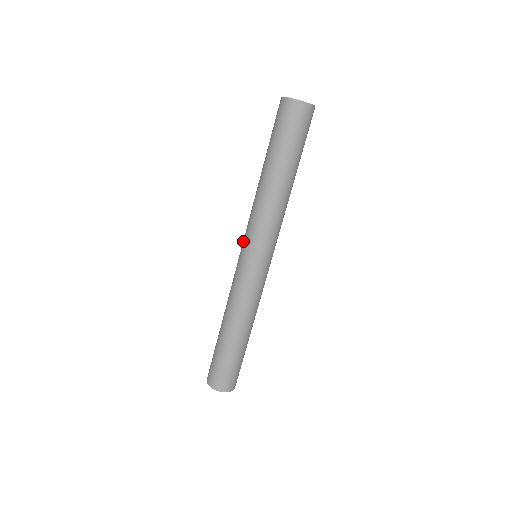
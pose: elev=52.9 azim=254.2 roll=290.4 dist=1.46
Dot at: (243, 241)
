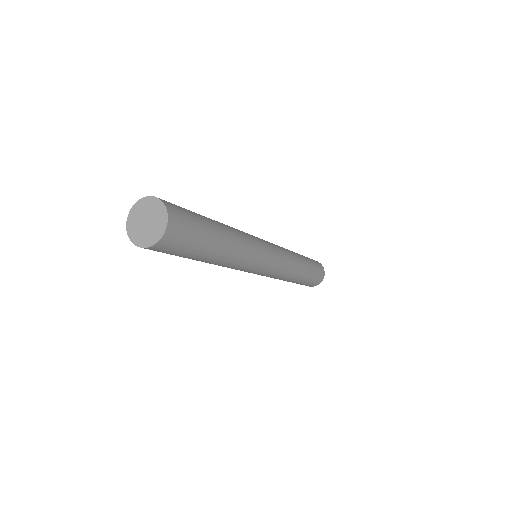
Dot at: occluded
